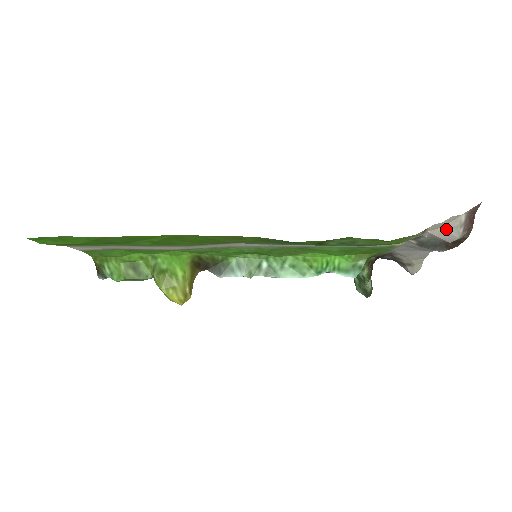
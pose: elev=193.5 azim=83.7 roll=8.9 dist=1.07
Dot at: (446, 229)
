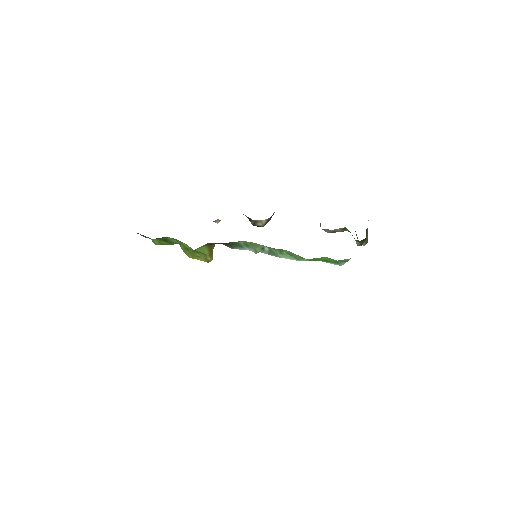
Dot at: occluded
